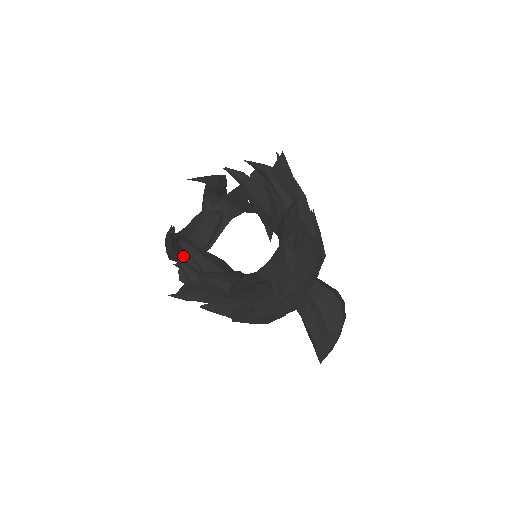
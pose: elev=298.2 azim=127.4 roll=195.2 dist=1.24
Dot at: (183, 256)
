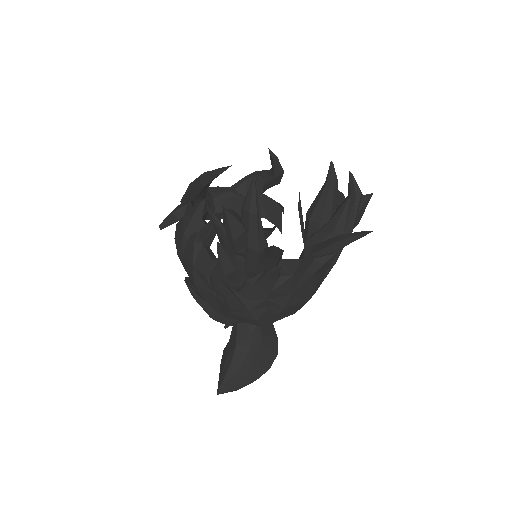
Dot at: (196, 202)
